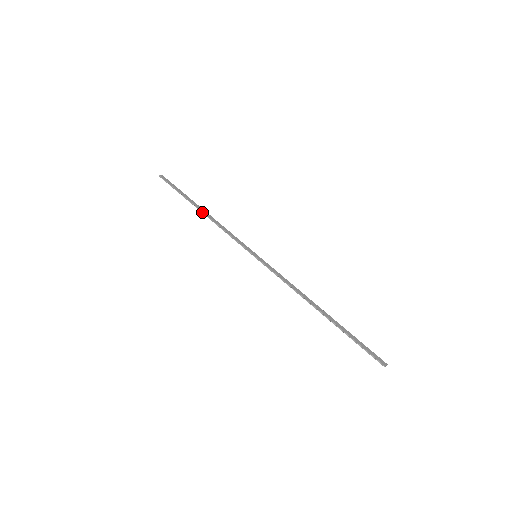
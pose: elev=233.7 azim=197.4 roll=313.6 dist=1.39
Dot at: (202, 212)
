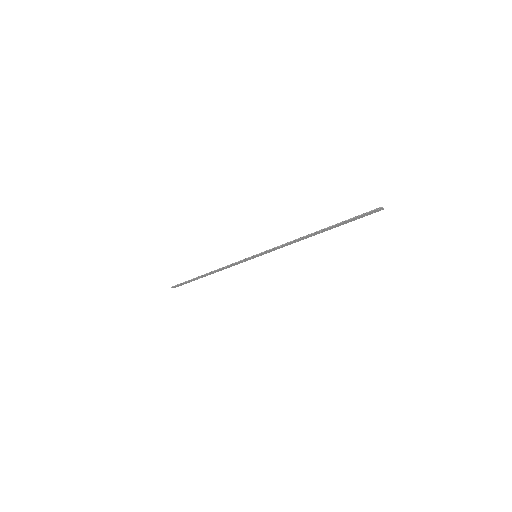
Dot at: (208, 273)
